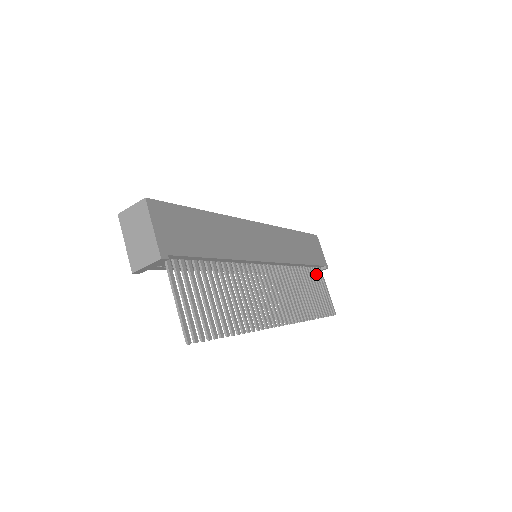
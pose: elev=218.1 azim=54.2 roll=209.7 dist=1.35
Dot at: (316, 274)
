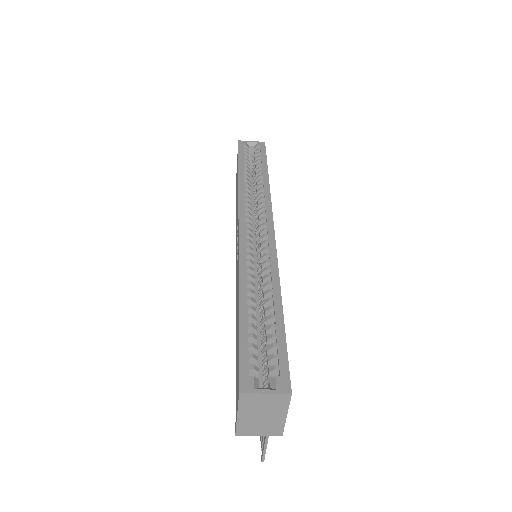
Dot at: occluded
